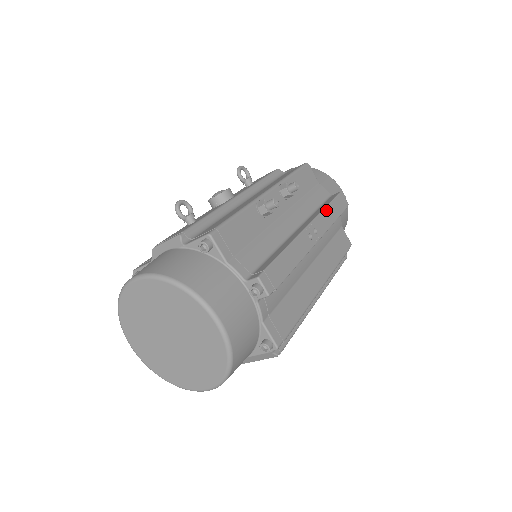
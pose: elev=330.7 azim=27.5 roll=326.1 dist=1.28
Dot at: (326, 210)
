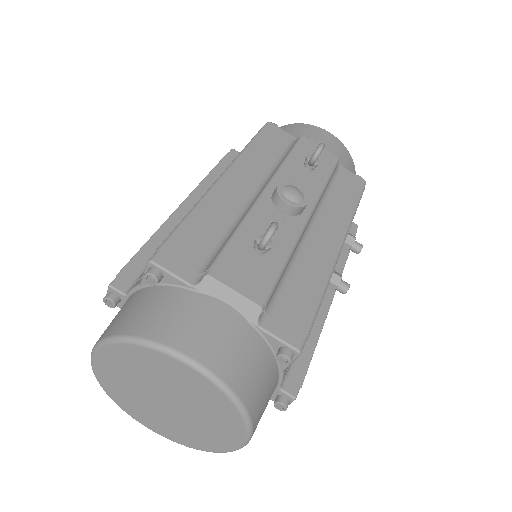
Dot at: (345, 262)
